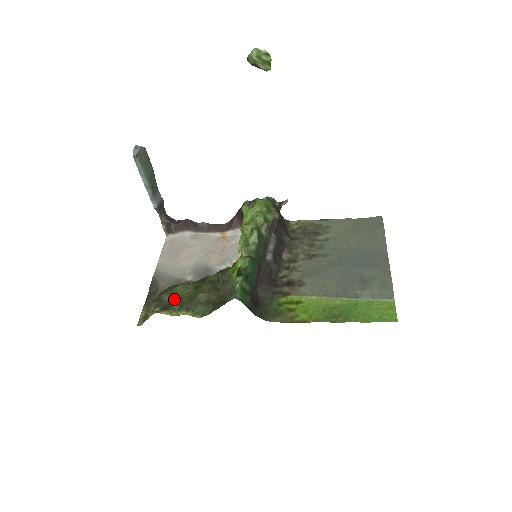
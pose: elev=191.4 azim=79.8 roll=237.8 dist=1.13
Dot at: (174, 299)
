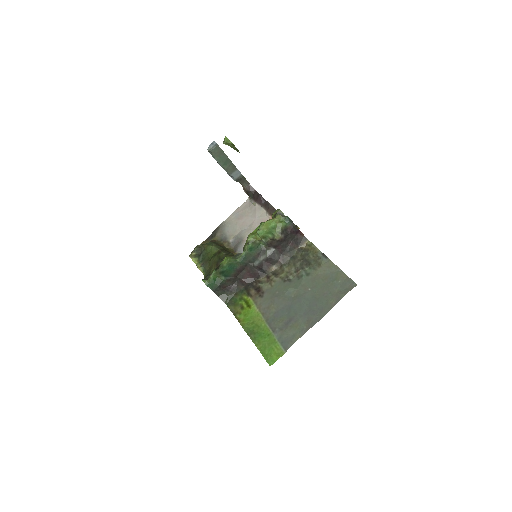
Dot at: (204, 253)
